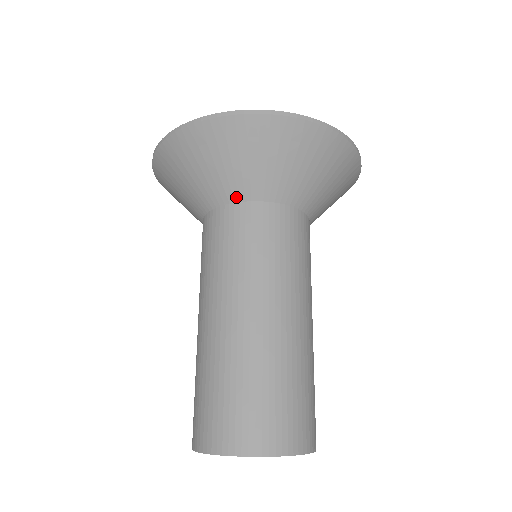
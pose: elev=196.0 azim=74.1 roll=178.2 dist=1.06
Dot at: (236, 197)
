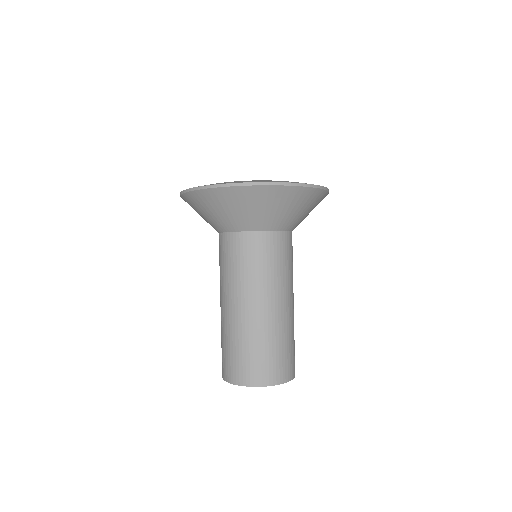
Dot at: (265, 228)
